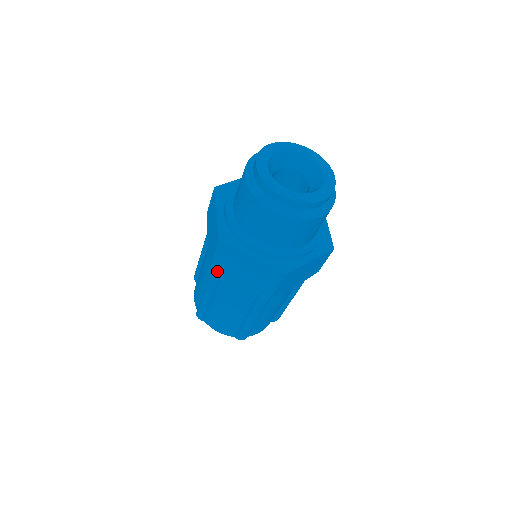
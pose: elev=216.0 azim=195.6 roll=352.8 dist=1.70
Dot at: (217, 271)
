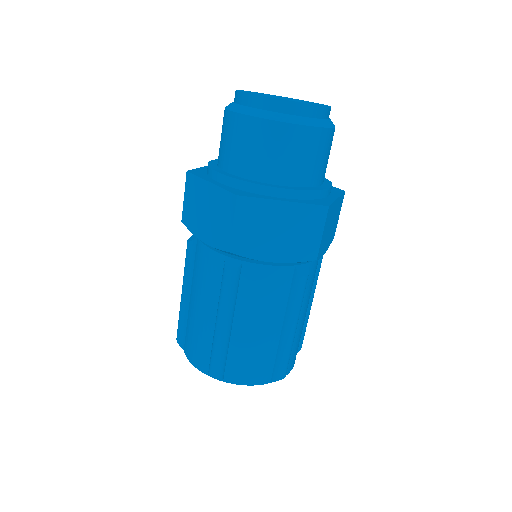
Dot at: (239, 255)
